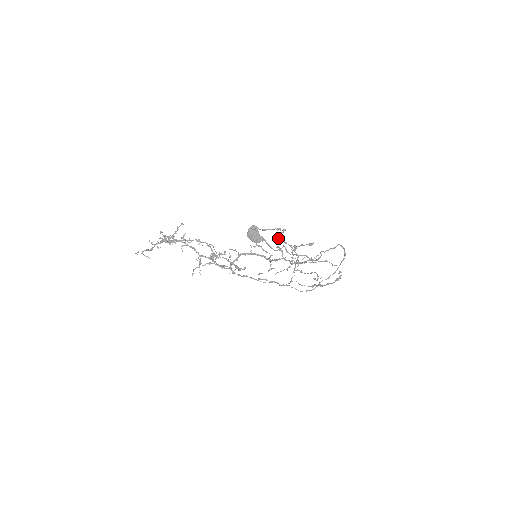
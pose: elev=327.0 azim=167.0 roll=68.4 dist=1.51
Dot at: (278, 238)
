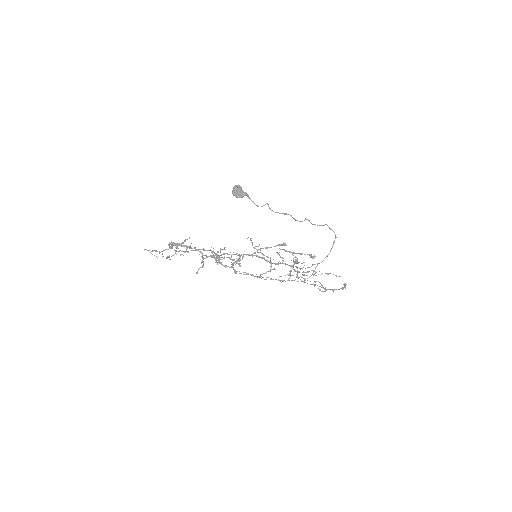
Dot at: occluded
